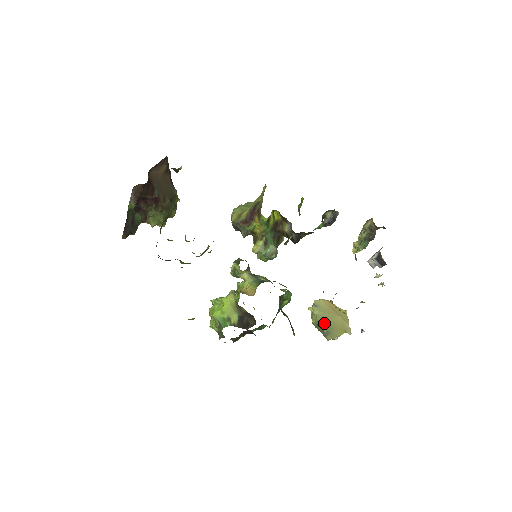
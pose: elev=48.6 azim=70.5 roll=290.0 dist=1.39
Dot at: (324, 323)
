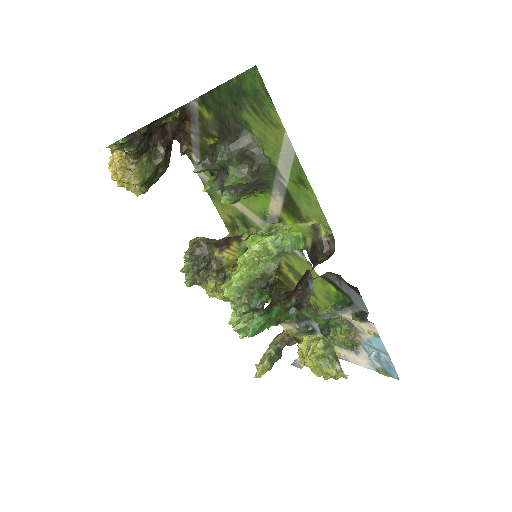
Dot at: (331, 346)
